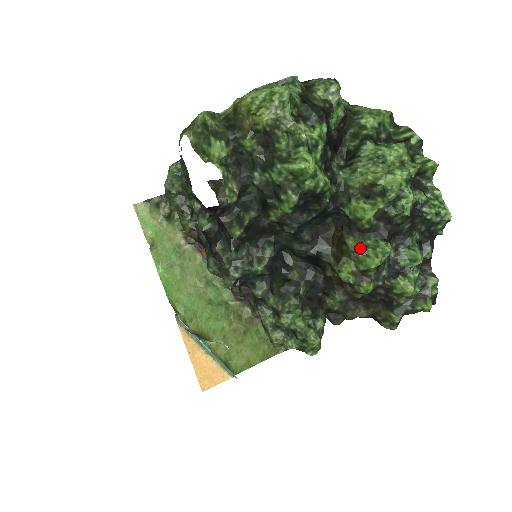
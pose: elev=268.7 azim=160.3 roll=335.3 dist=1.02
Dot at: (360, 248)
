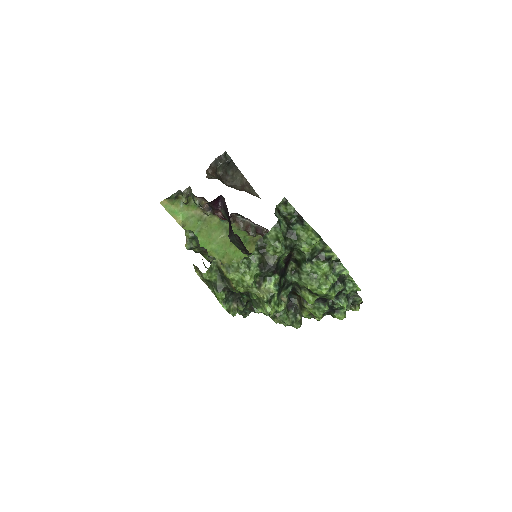
Dot at: (310, 309)
